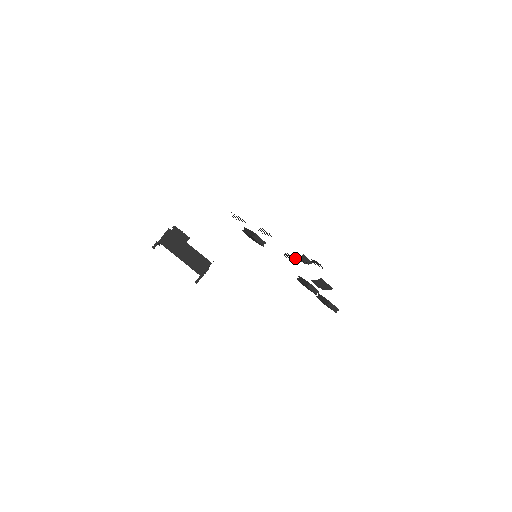
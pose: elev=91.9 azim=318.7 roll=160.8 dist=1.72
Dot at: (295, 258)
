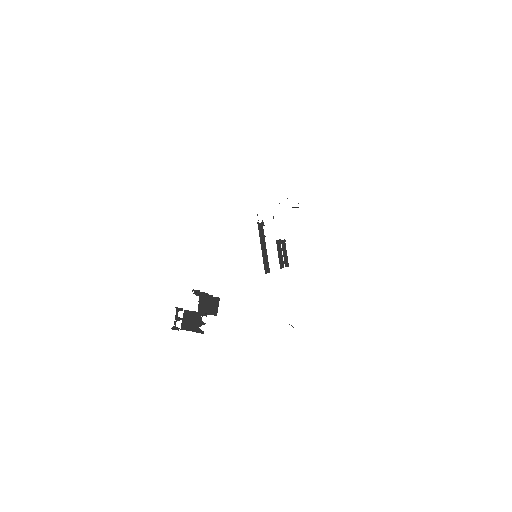
Dot at: occluded
